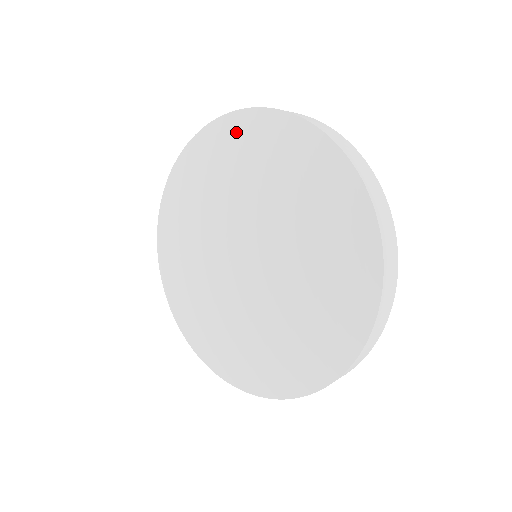
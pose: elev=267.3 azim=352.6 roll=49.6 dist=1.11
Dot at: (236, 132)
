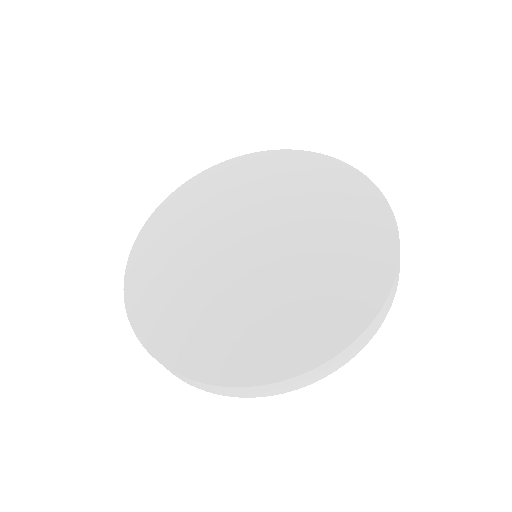
Dot at: (233, 168)
